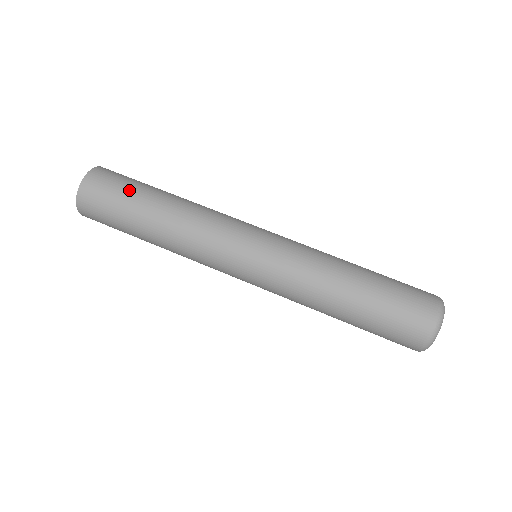
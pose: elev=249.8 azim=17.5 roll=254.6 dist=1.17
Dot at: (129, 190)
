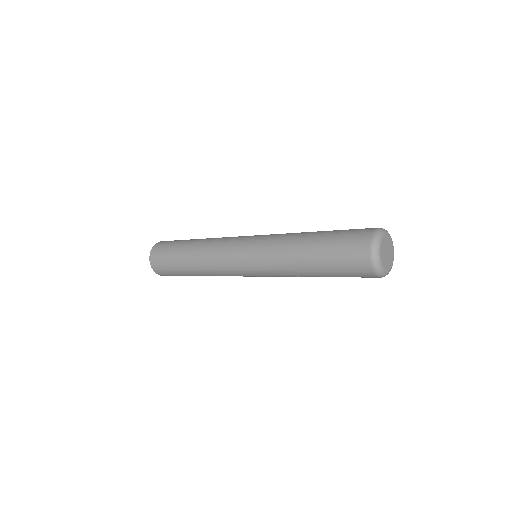
Dot at: (180, 241)
